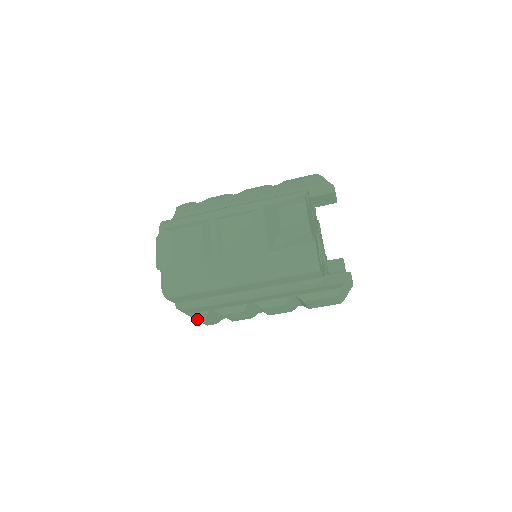
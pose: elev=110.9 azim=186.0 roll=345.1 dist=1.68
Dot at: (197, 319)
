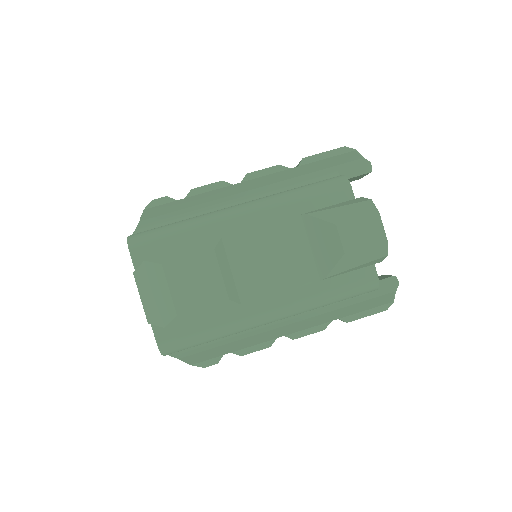
Dot at: occluded
